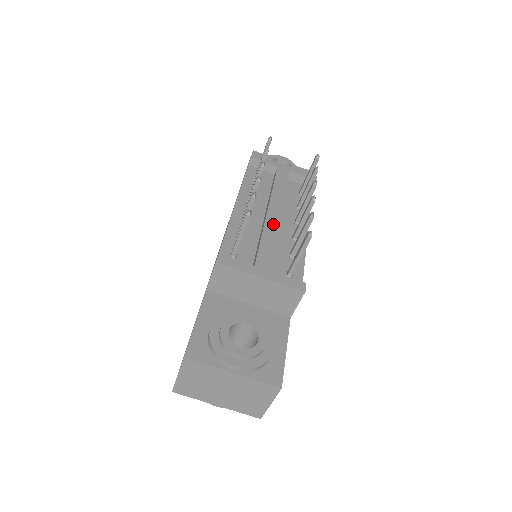
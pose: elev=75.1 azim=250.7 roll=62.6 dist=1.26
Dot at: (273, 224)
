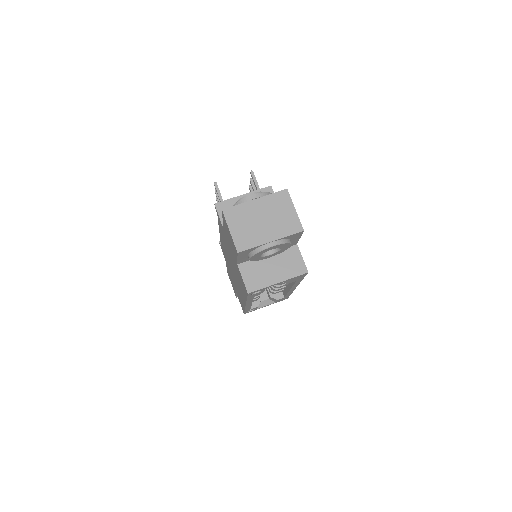
Dot at: occluded
